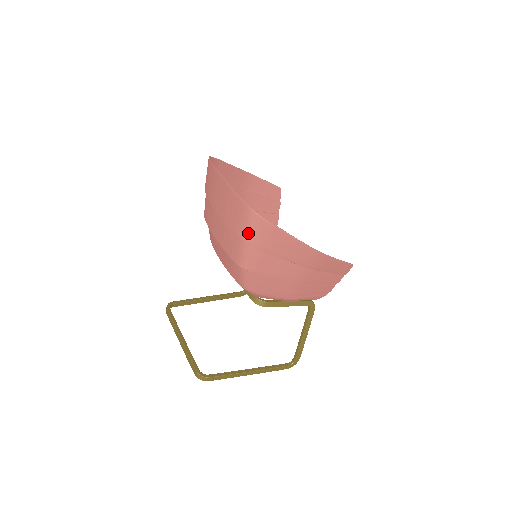
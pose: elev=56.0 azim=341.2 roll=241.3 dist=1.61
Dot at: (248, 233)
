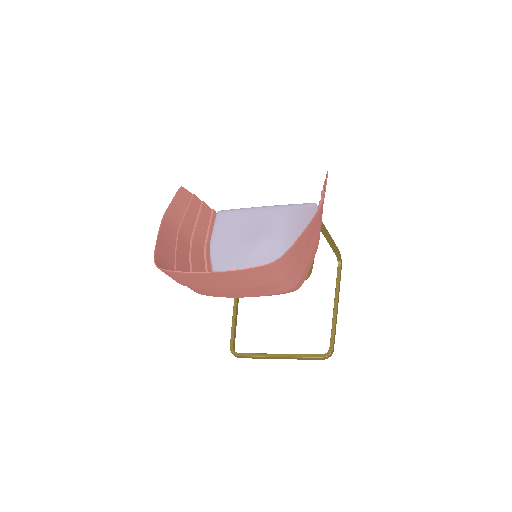
Dot at: (283, 273)
